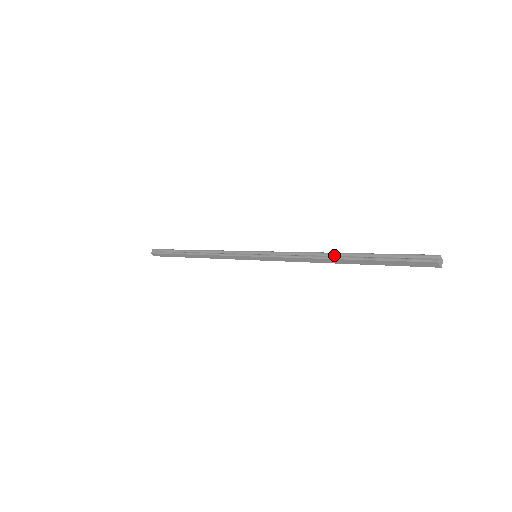
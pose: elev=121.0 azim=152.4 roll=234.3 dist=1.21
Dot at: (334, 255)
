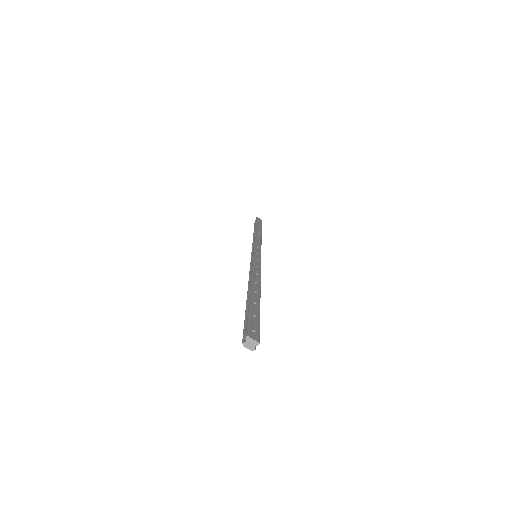
Dot at: (250, 286)
